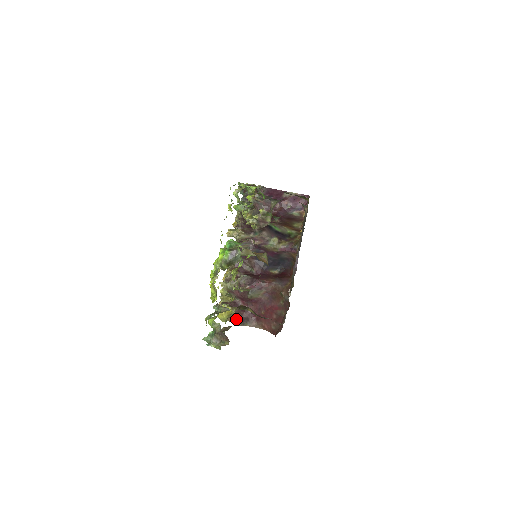
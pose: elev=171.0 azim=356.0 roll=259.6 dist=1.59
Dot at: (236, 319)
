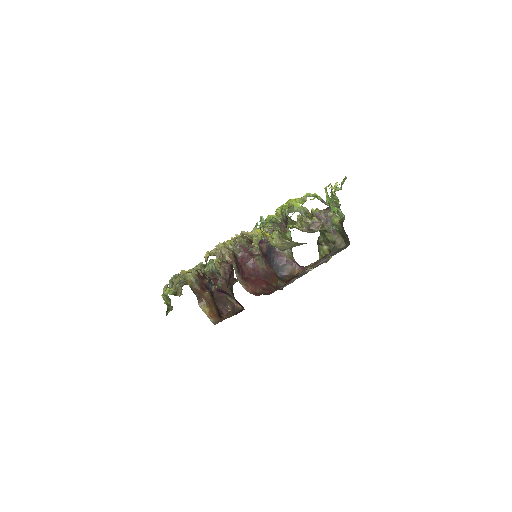
Dot at: (233, 261)
